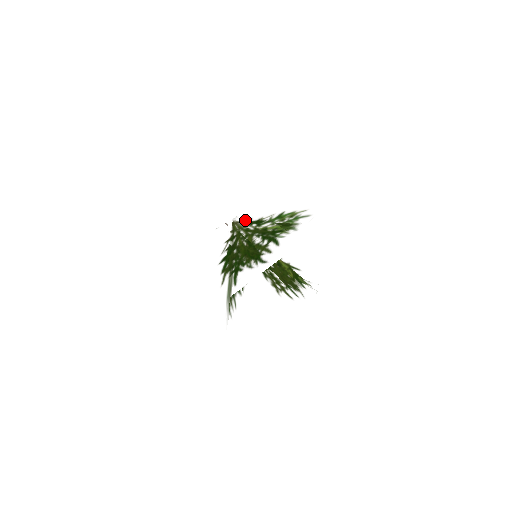
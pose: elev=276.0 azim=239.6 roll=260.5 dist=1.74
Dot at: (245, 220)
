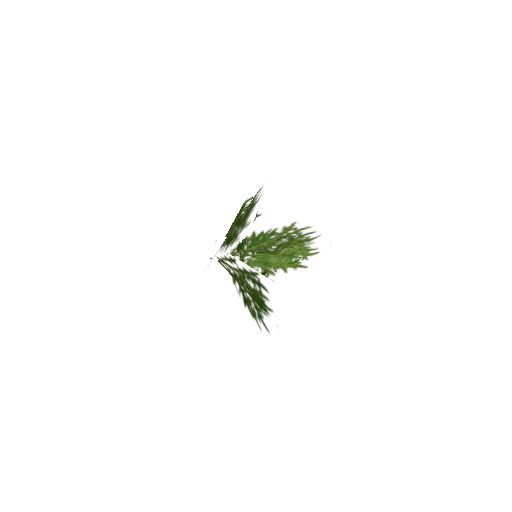
Dot at: occluded
